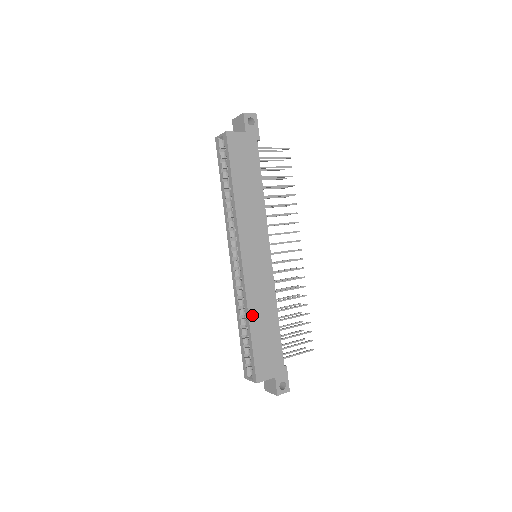
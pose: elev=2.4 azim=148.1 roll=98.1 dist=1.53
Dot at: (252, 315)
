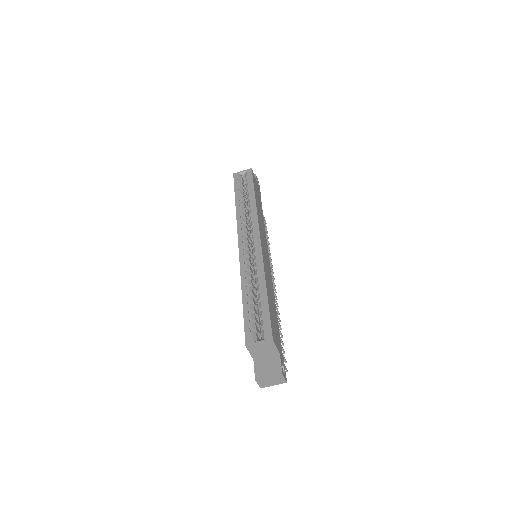
Dot at: (266, 281)
